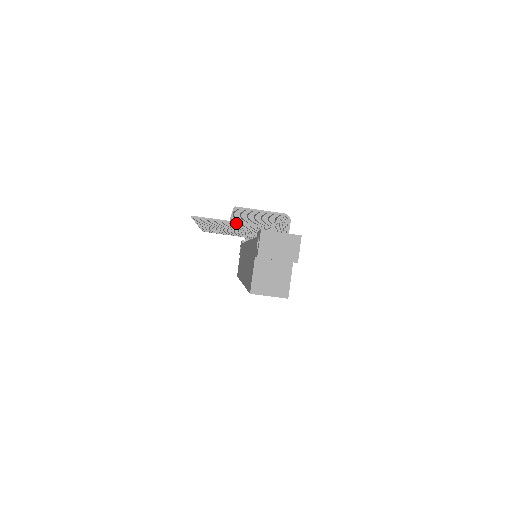
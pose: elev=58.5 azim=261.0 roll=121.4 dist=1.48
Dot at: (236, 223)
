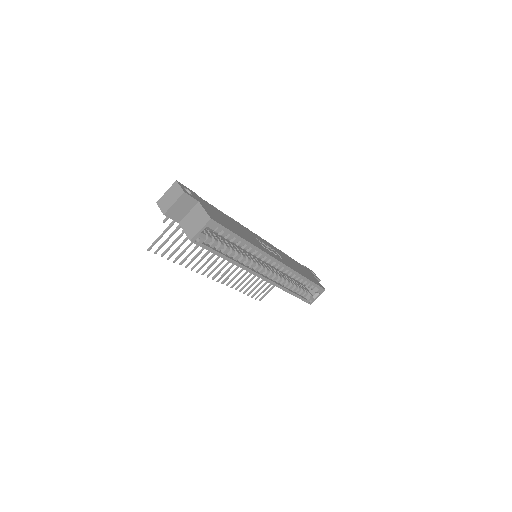
Dot at: (169, 226)
